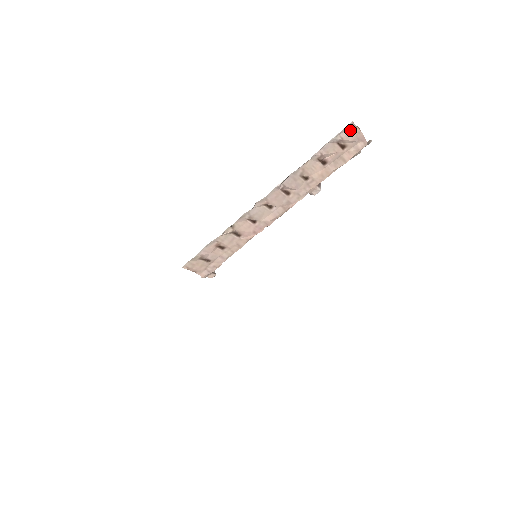
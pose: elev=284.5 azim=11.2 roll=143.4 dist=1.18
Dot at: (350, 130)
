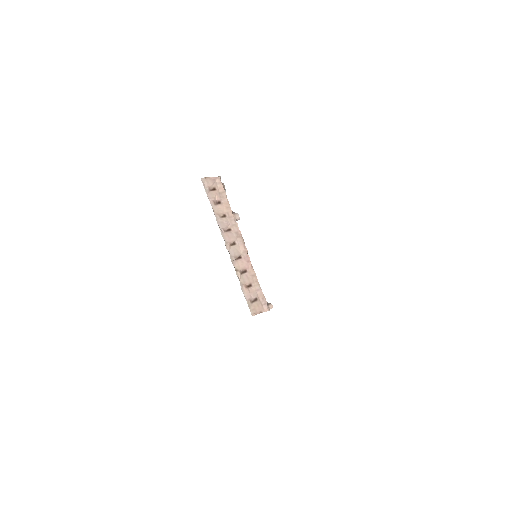
Dot at: (205, 182)
